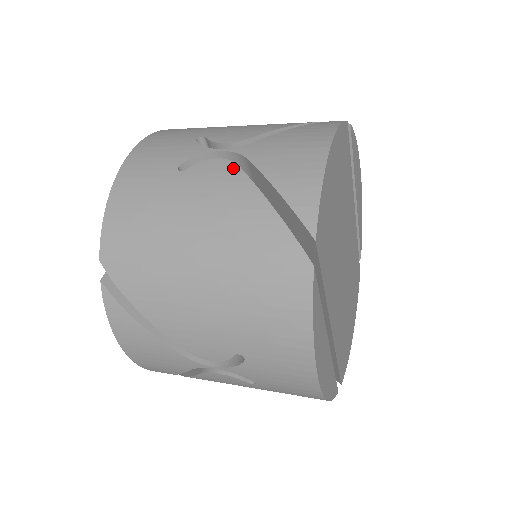
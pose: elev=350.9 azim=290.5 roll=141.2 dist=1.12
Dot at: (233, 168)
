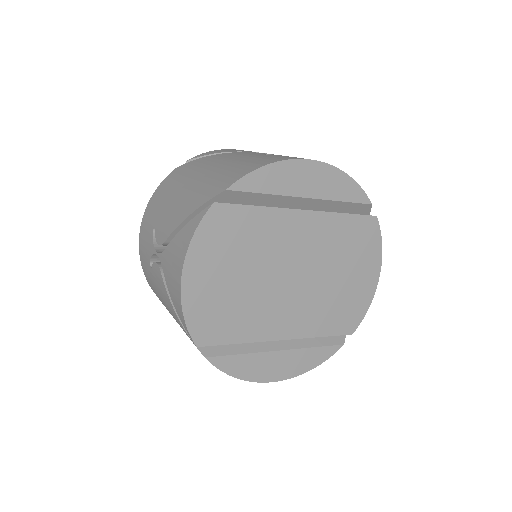
Dot at: (161, 277)
